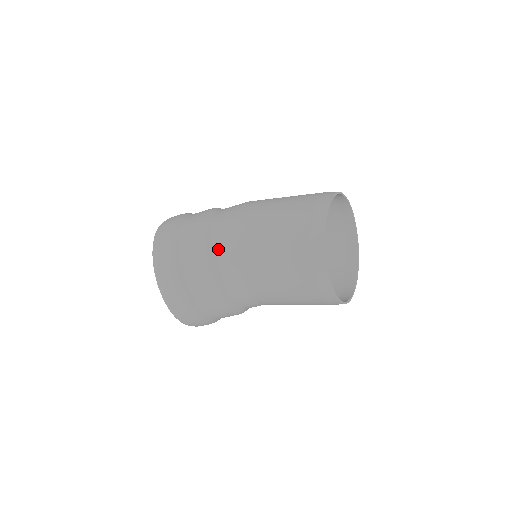
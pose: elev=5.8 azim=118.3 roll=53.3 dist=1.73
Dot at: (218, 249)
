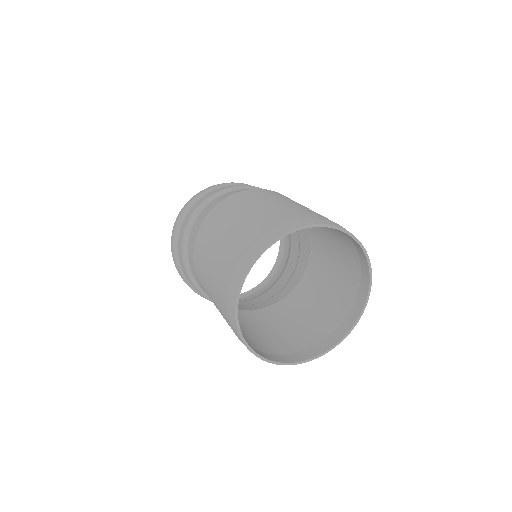
Dot at: occluded
